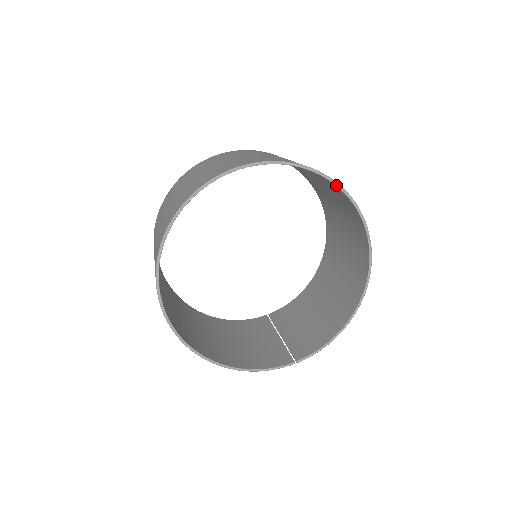
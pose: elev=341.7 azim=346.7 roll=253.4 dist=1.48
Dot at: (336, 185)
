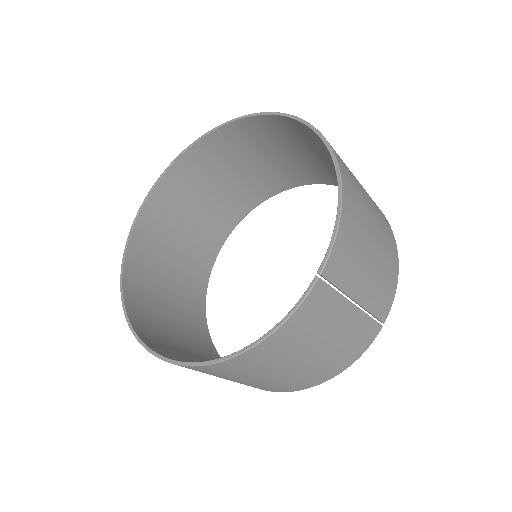
Dot at: (219, 127)
